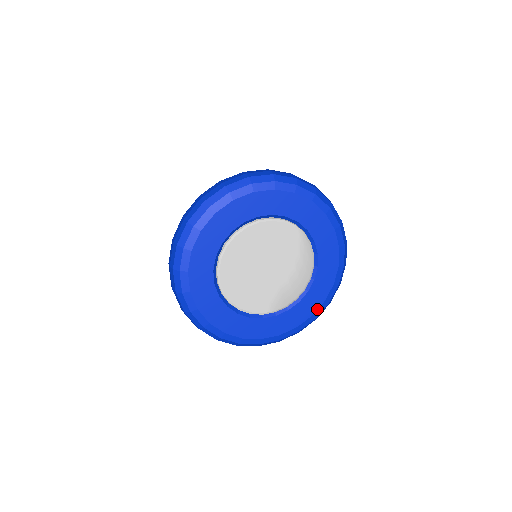
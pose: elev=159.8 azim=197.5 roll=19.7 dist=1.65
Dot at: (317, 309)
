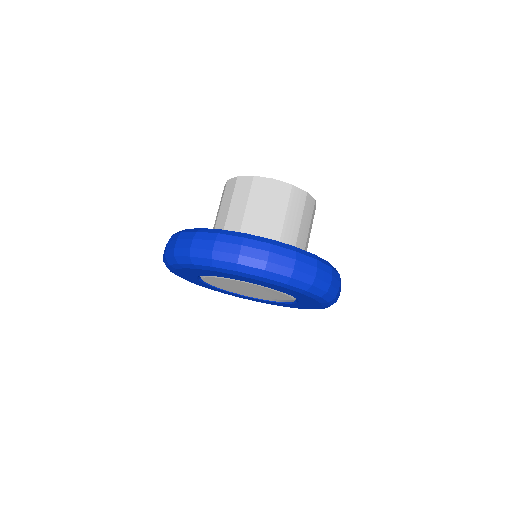
Dot at: (320, 307)
